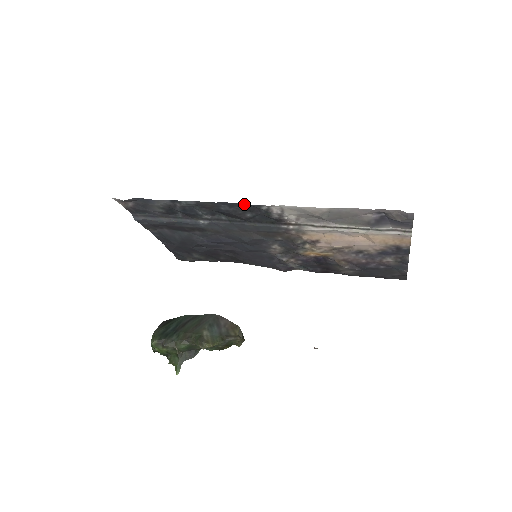
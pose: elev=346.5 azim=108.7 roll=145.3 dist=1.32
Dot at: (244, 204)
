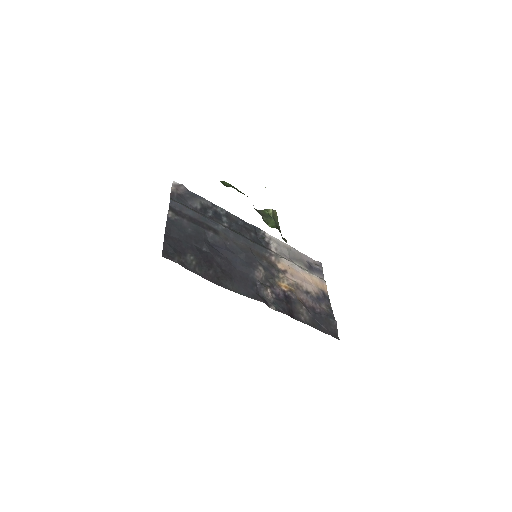
Dot at: (253, 225)
